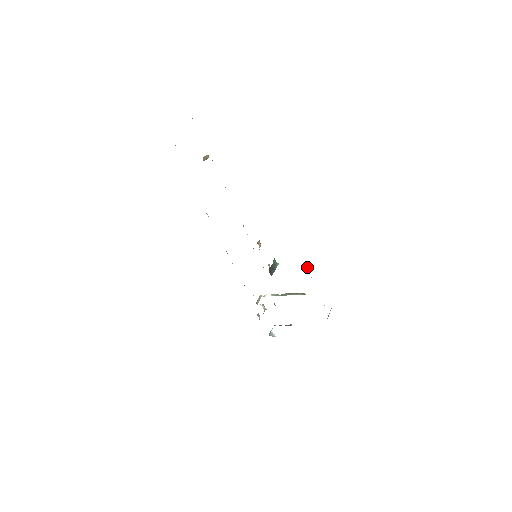
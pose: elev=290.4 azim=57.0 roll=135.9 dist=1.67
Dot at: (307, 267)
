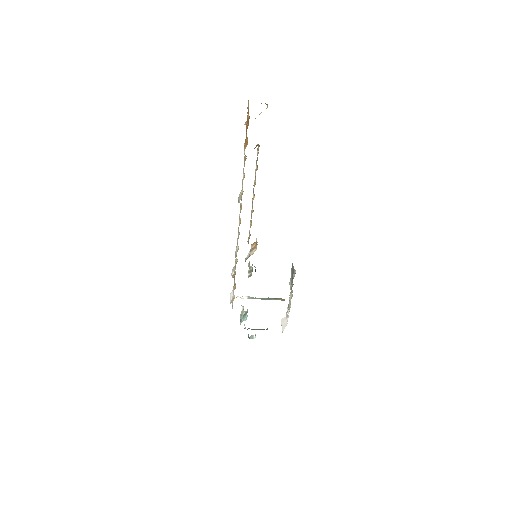
Dot at: (294, 275)
